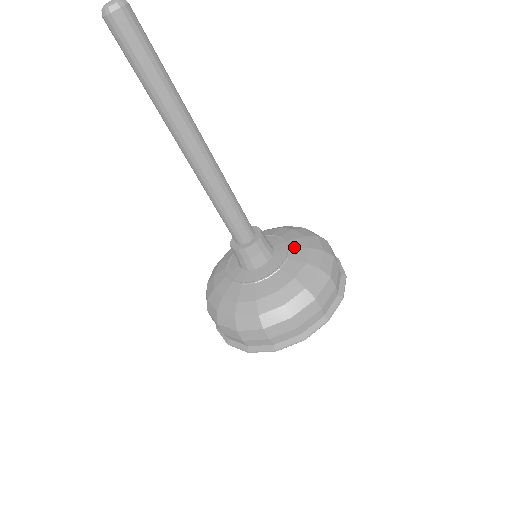
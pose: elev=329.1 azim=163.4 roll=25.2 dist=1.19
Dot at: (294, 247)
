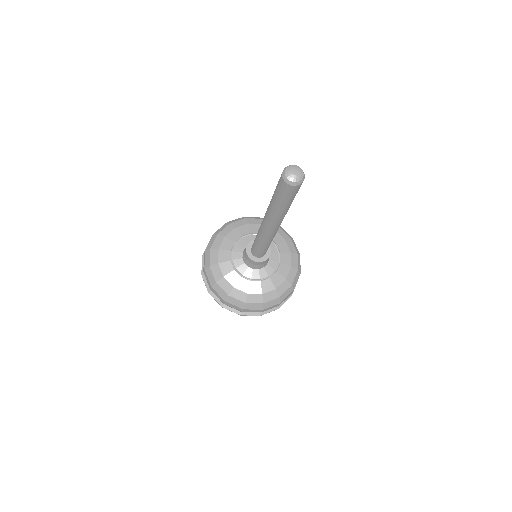
Dot at: (277, 242)
